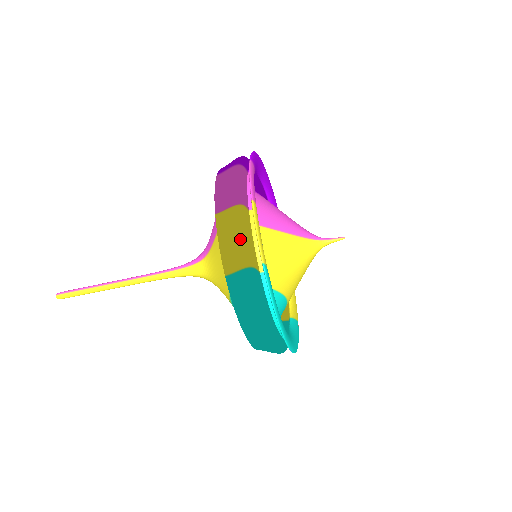
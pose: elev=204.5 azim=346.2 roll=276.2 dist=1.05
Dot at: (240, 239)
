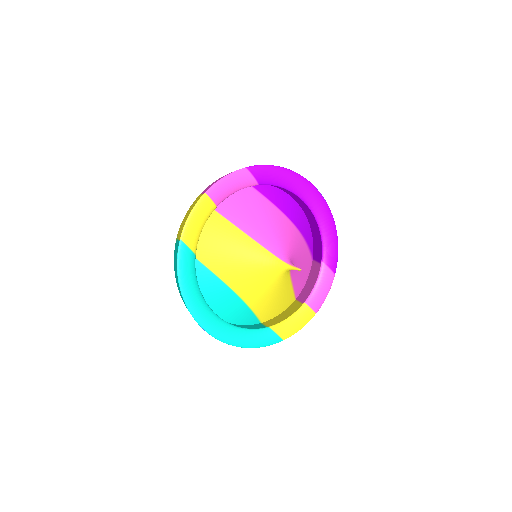
Dot at: (184, 217)
